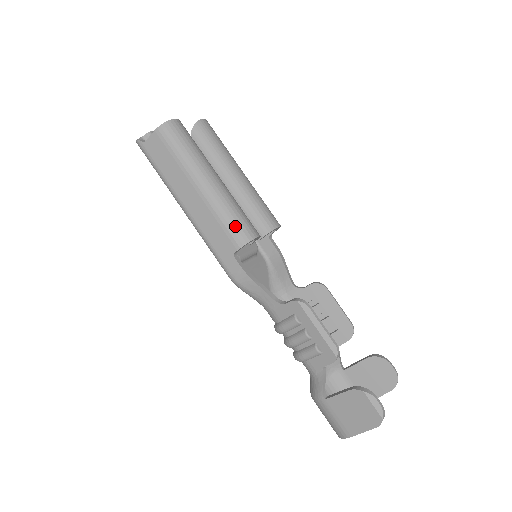
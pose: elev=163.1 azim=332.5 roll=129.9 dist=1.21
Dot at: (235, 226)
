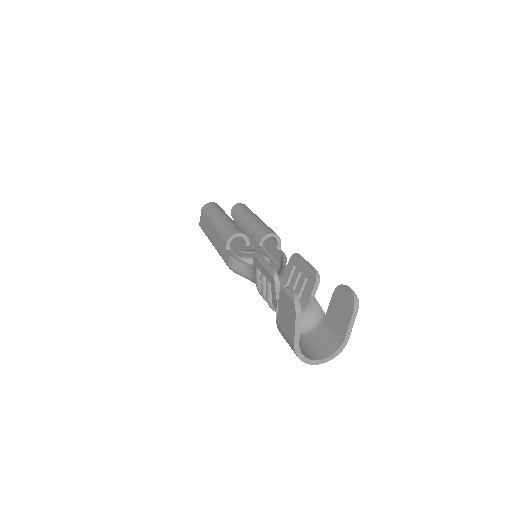
Dot at: (225, 232)
